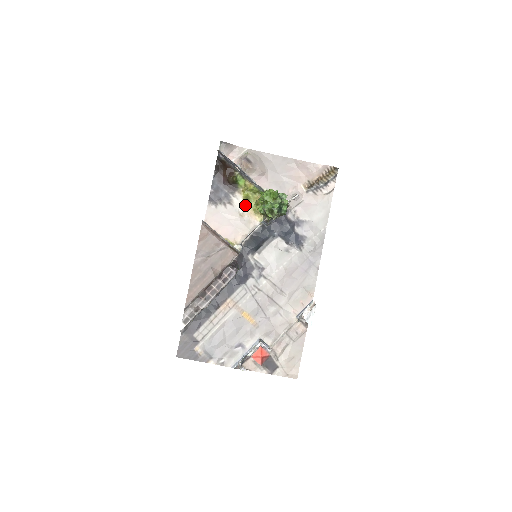
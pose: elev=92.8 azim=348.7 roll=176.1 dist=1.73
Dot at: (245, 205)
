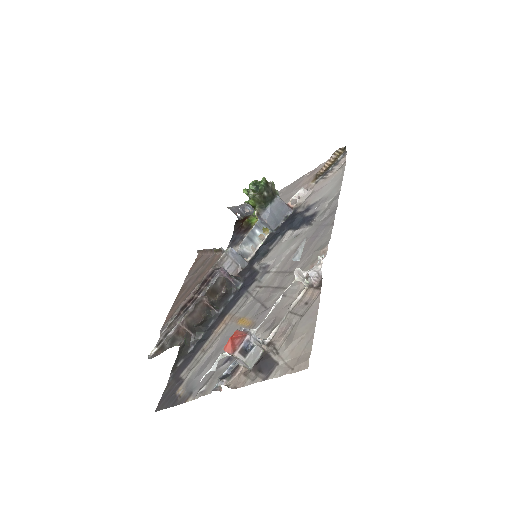
Dot at: occluded
